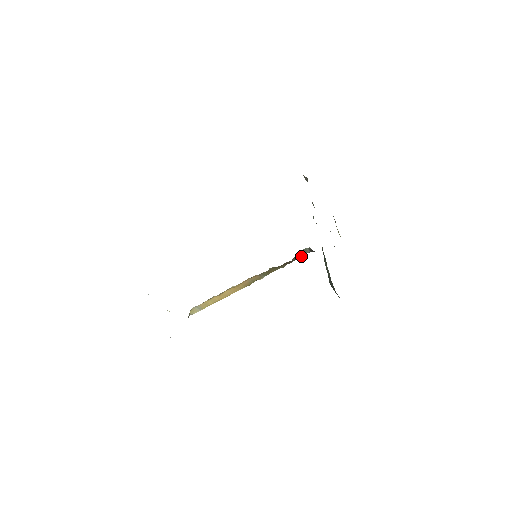
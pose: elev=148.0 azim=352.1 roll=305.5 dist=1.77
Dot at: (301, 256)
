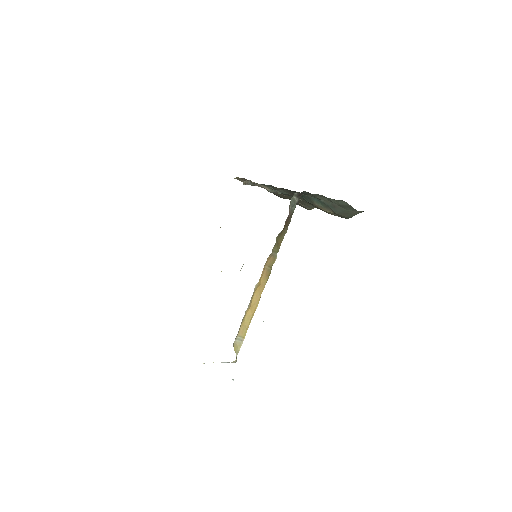
Dot at: (294, 209)
